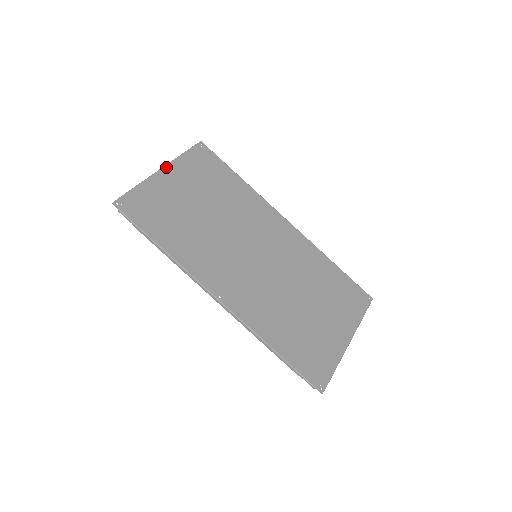
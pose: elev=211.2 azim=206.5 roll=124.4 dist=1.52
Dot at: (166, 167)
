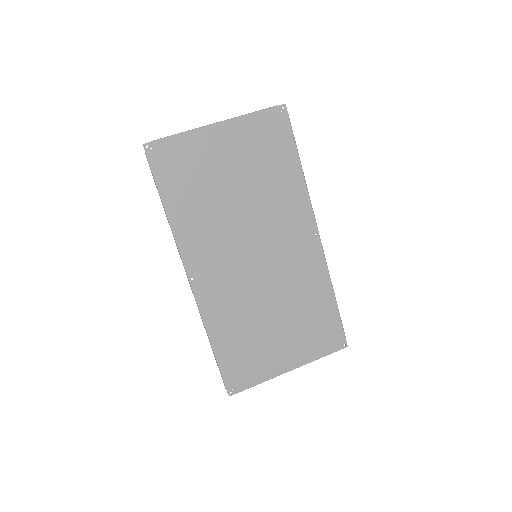
Dot at: (224, 123)
